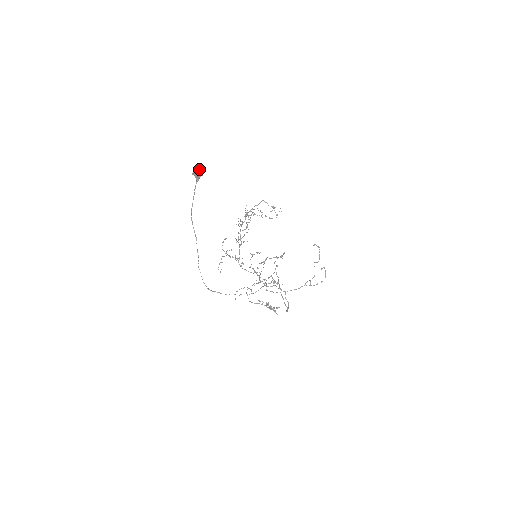
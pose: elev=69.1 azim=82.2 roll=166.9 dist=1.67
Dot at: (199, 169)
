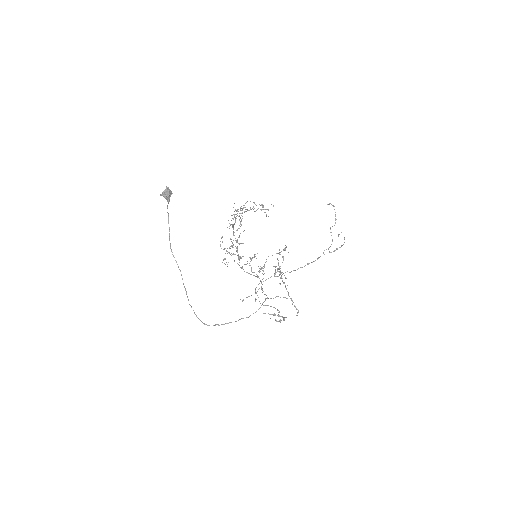
Dot at: (166, 188)
